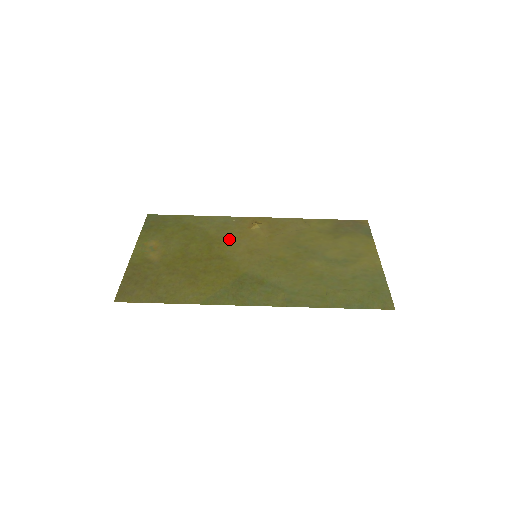
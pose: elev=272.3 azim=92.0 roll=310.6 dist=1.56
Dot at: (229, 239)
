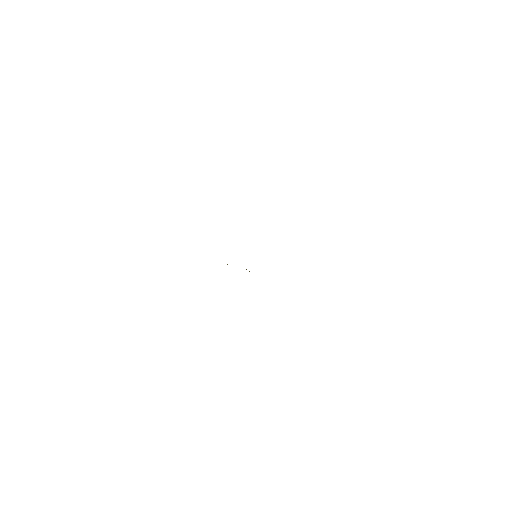
Dot at: occluded
